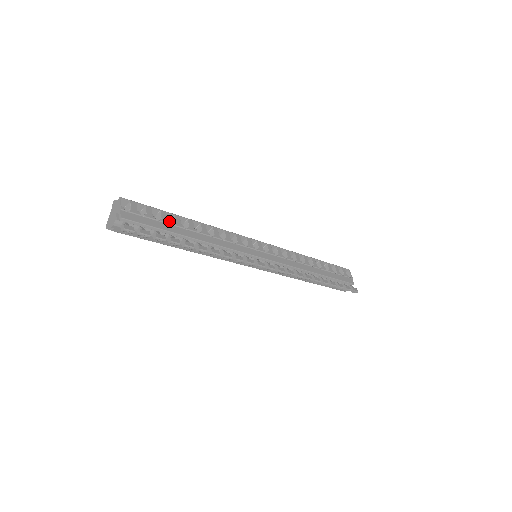
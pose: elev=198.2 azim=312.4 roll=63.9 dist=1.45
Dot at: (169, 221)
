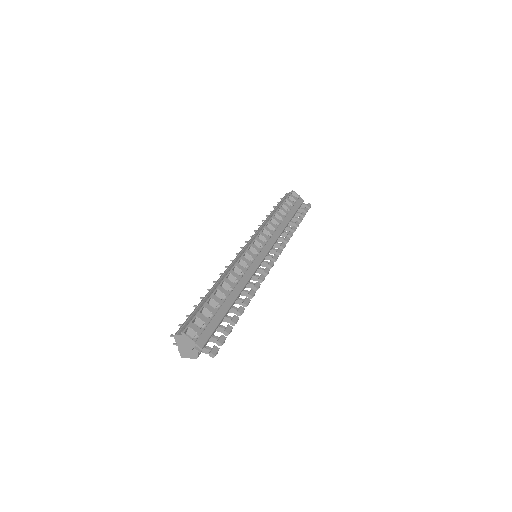
Dot at: (216, 308)
